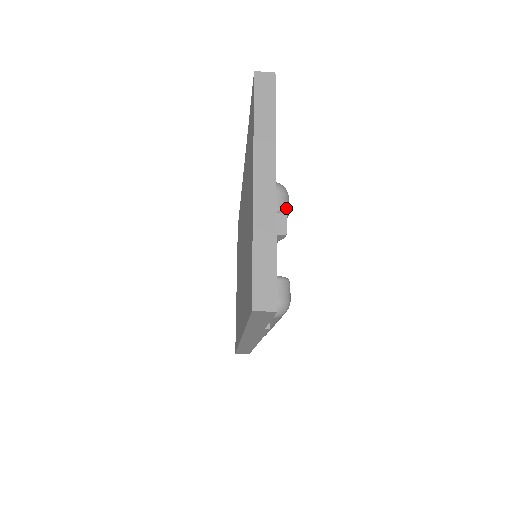
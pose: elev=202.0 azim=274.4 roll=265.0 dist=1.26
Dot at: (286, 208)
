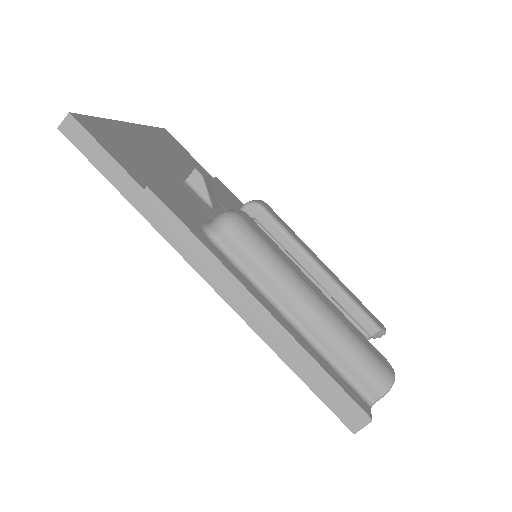
Dot at: (254, 201)
